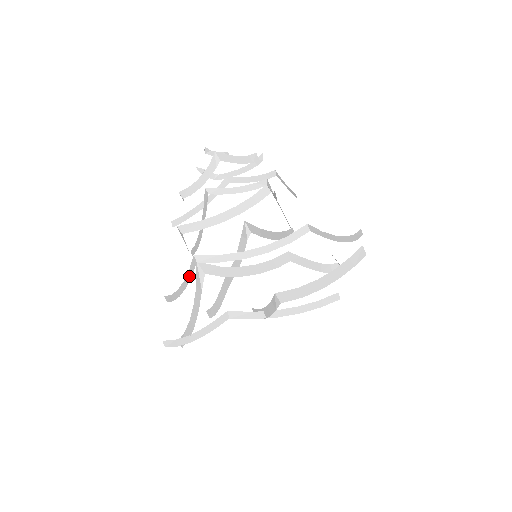
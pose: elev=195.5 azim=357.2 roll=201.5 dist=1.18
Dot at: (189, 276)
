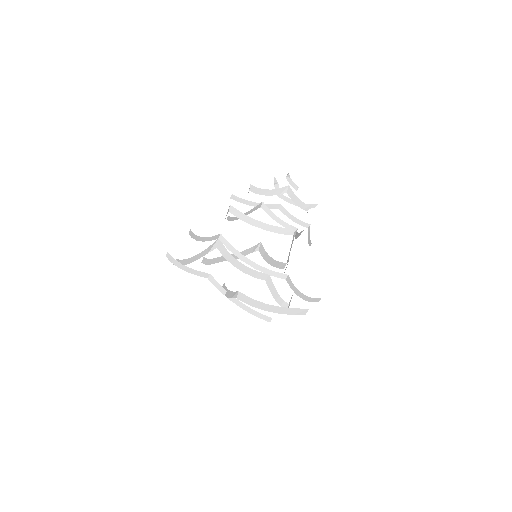
Dot at: (209, 239)
